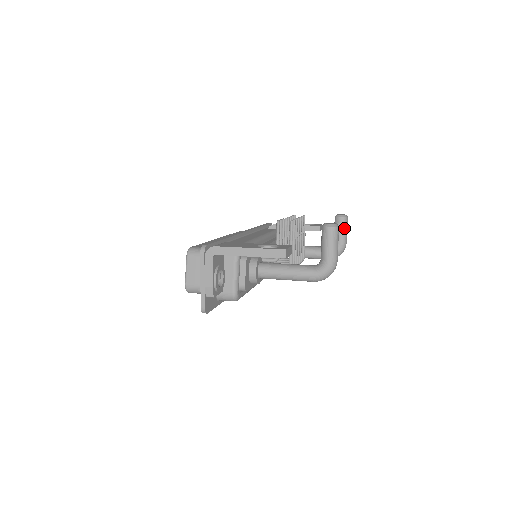
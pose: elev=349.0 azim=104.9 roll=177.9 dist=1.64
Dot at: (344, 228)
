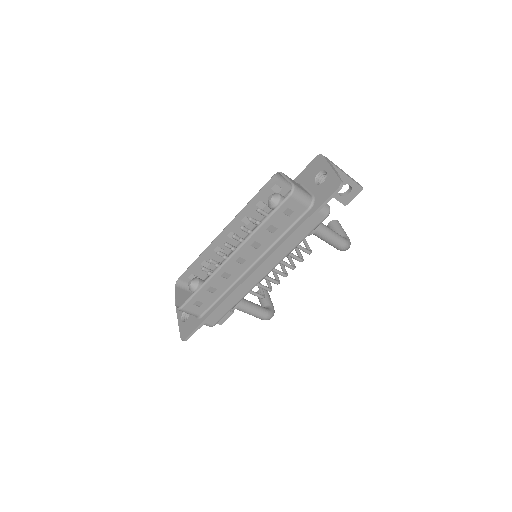
Dot at: occluded
